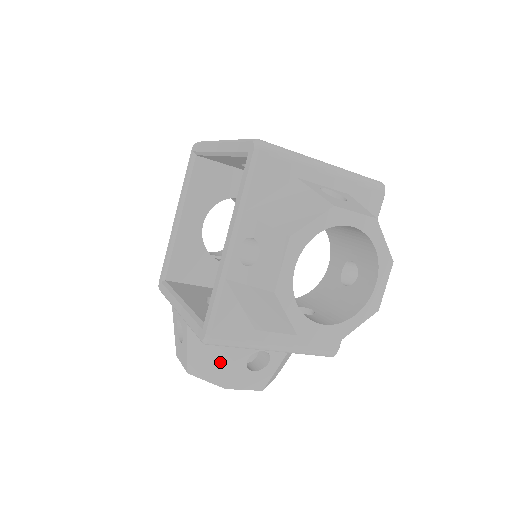
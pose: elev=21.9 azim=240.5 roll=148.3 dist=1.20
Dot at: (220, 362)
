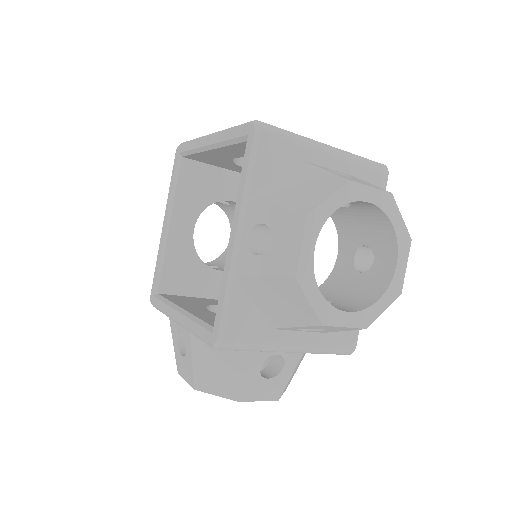
Dot at: (231, 372)
